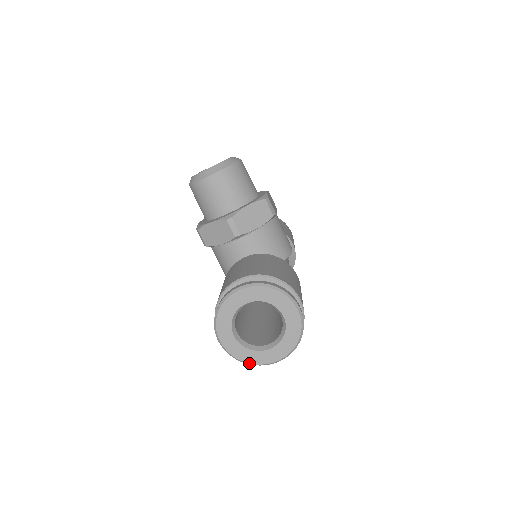
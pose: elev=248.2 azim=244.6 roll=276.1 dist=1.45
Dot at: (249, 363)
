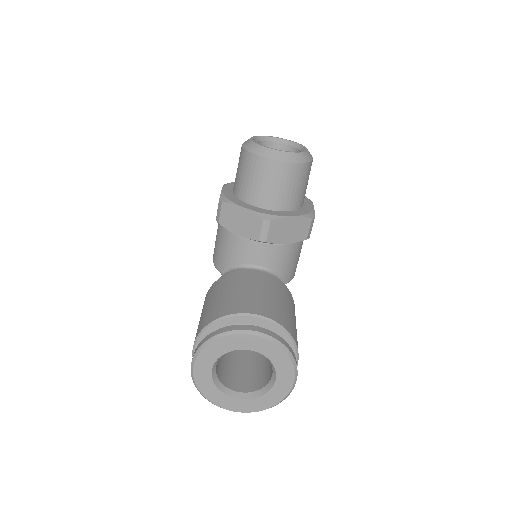
Dot at: (208, 399)
